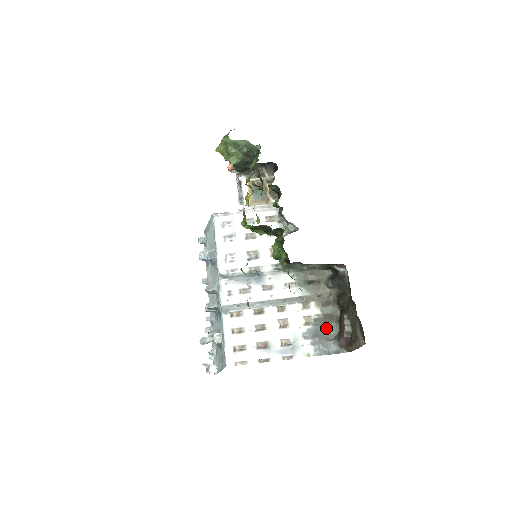
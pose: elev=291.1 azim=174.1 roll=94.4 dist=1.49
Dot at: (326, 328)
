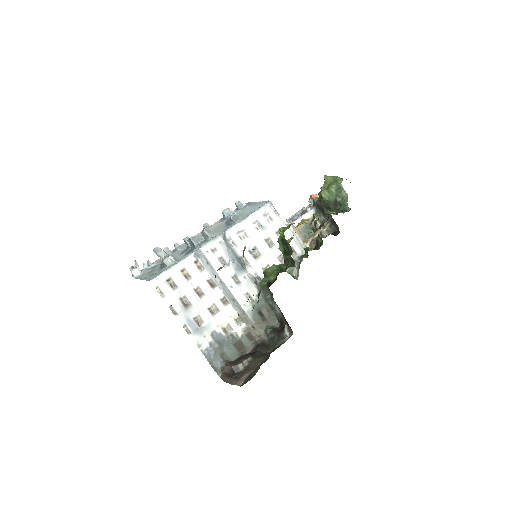
Dot at: (230, 348)
